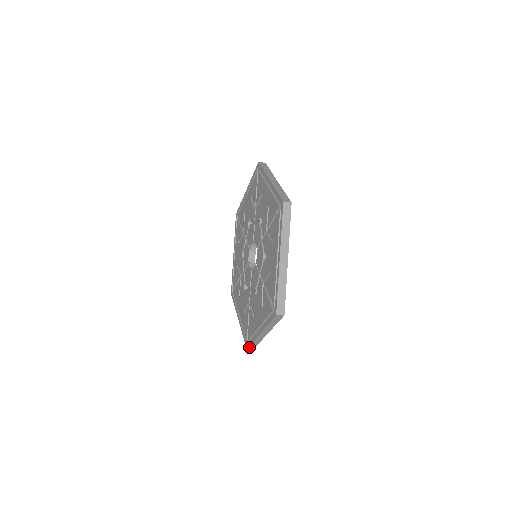
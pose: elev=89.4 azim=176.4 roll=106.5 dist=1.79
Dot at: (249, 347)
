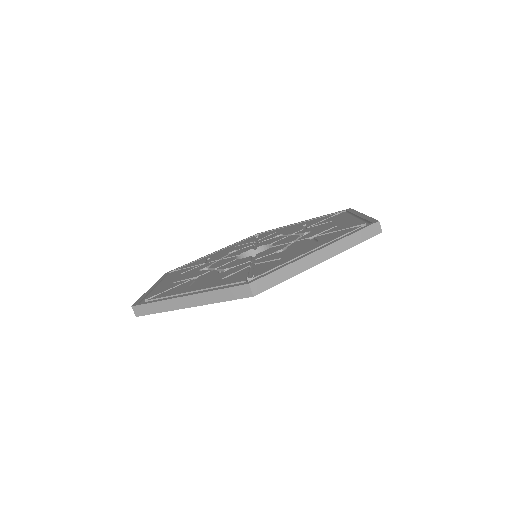
Dot at: (138, 306)
